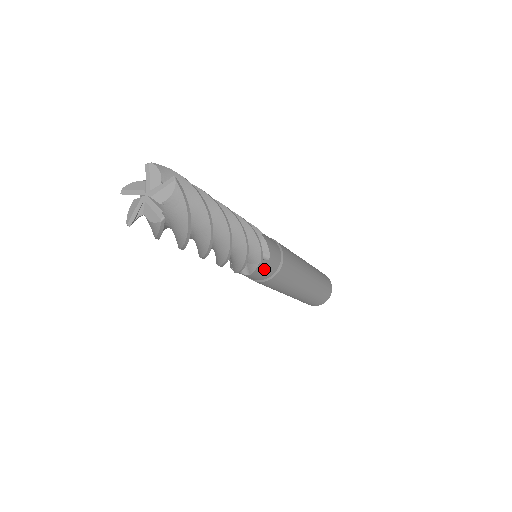
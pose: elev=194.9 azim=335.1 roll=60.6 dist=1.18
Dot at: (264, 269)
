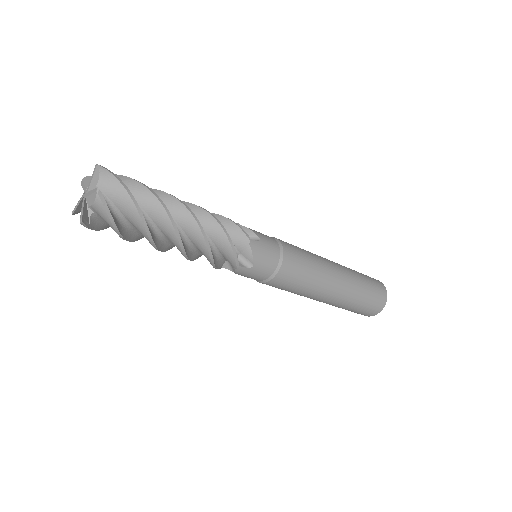
Dot at: (262, 252)
